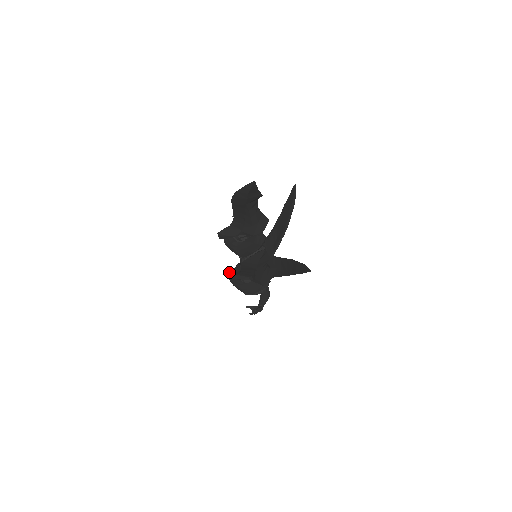
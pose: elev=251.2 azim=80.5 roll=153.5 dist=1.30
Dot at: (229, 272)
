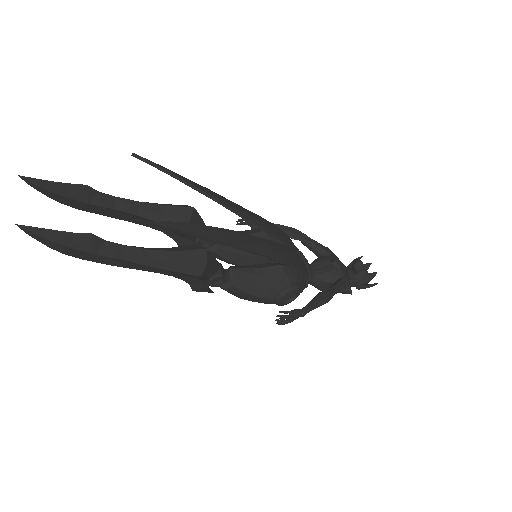
Dot at: (193, 285)
